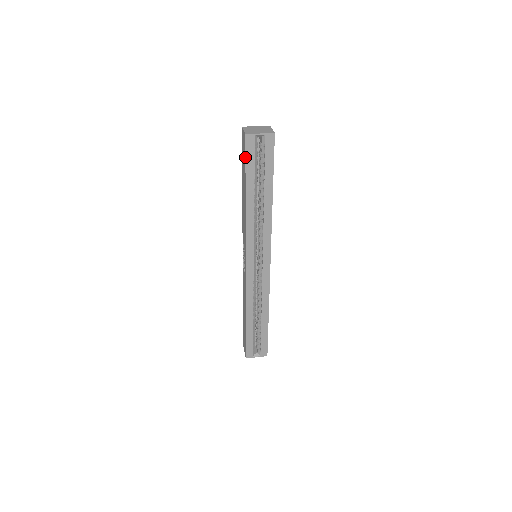
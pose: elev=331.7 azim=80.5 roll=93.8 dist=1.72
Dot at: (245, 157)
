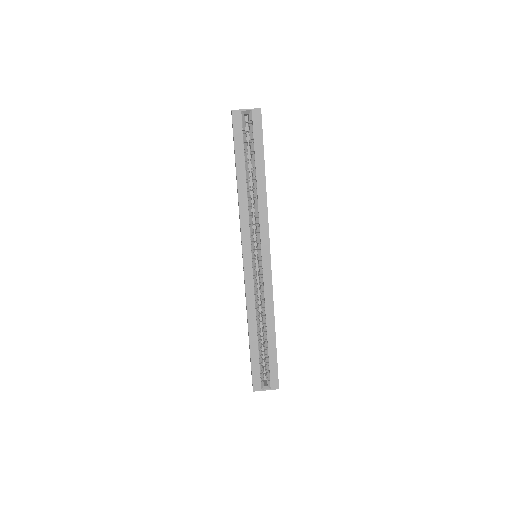
Dot at: (233, 134)
